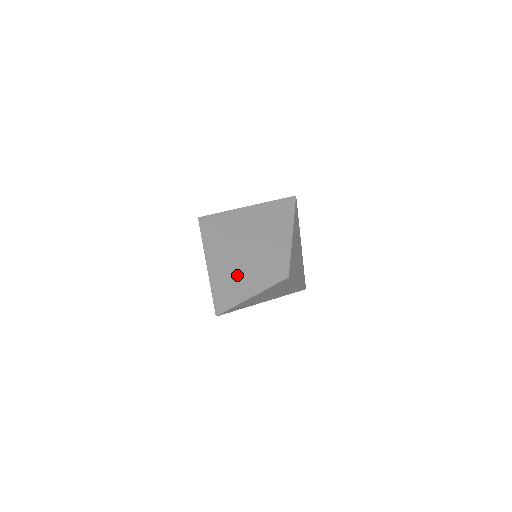
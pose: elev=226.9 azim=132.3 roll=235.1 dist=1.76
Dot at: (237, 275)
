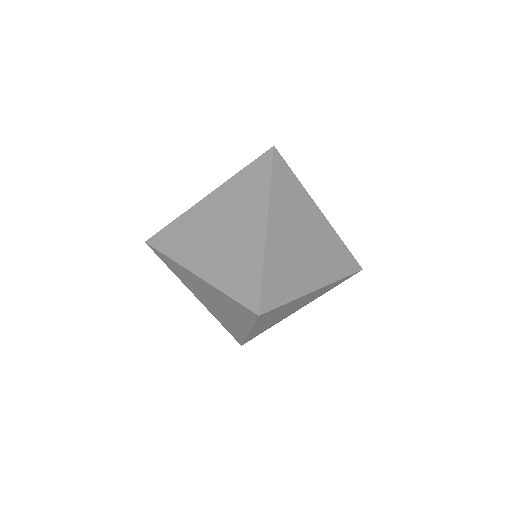
Dot at: (219, 306)
